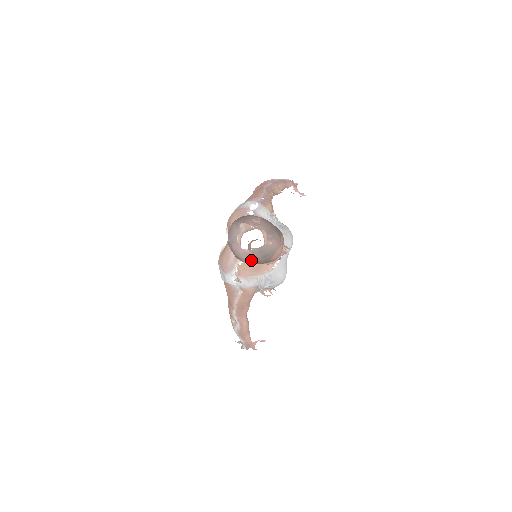
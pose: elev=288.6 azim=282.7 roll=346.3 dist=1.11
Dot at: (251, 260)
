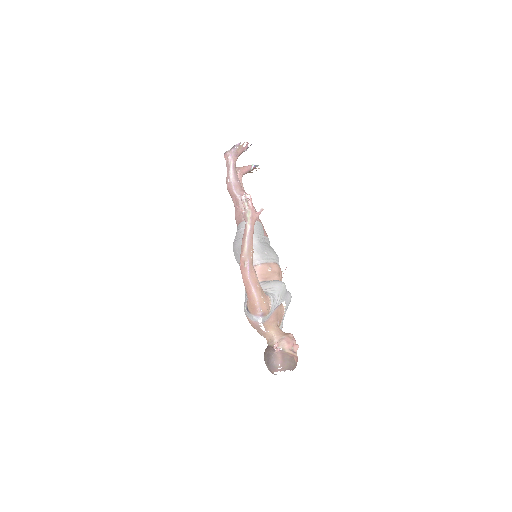
Dot at: occluded
